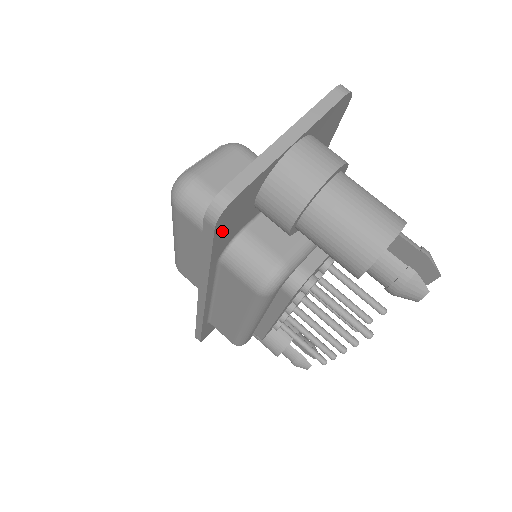
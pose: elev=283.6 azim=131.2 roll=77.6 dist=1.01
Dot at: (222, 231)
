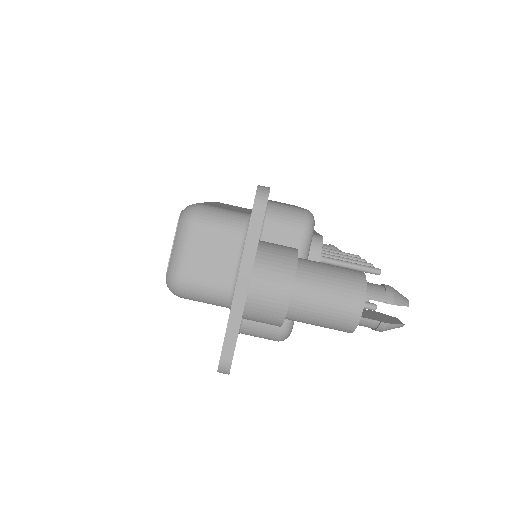
Dot at: occluded
